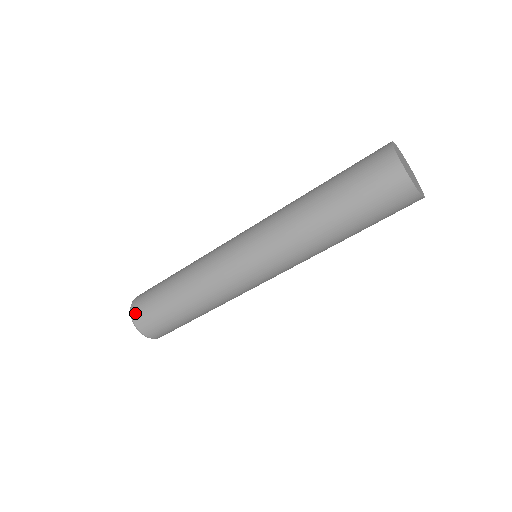
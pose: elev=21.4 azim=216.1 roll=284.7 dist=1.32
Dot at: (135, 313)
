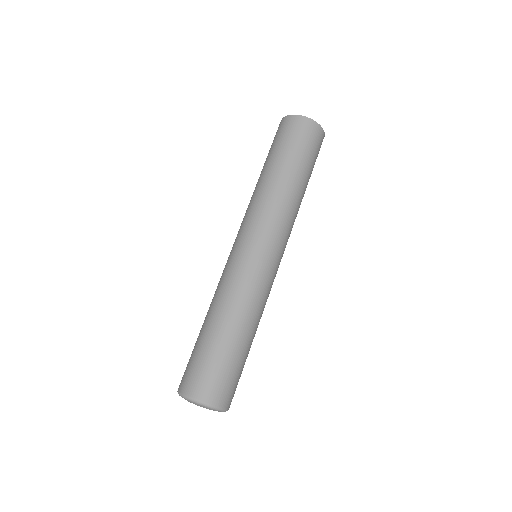
Dot at: (182, 385)
